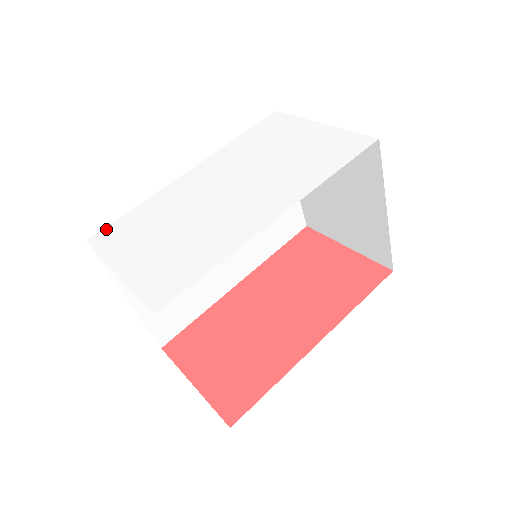
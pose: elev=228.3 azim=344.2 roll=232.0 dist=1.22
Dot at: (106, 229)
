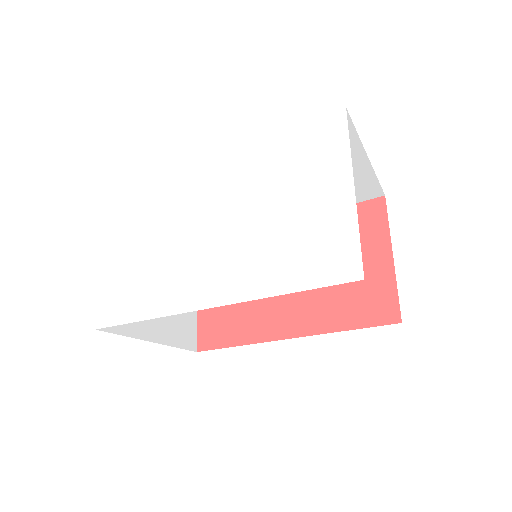
Dot at: (123, 191)
